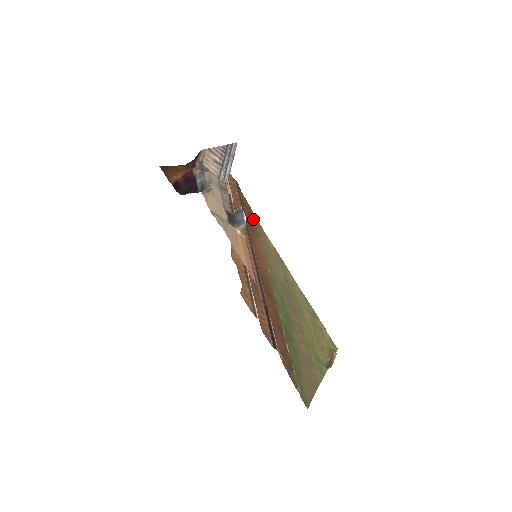
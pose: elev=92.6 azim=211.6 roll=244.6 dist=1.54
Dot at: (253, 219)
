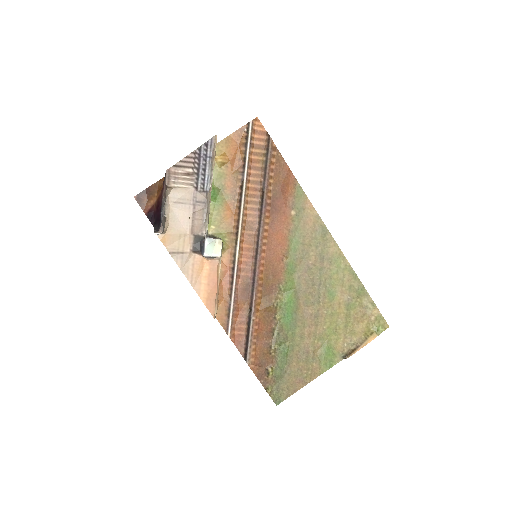
Dot at: (285, 187)
